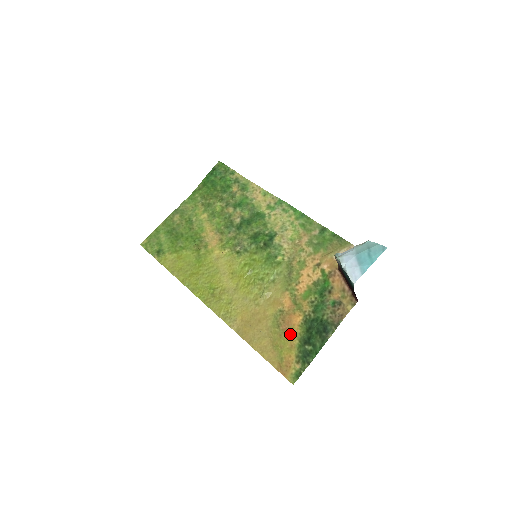
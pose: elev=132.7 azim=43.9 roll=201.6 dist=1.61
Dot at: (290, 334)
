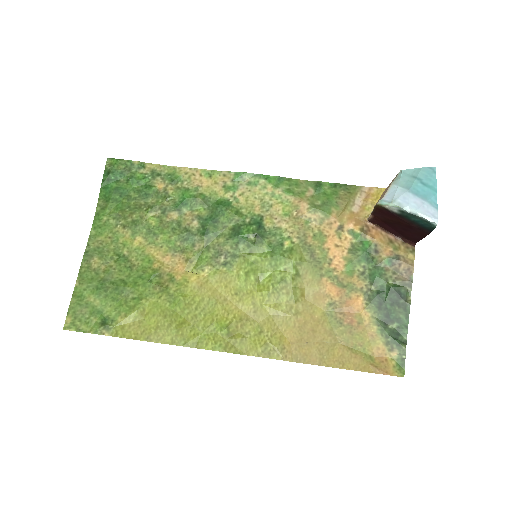
Dot at: (361, 324)
